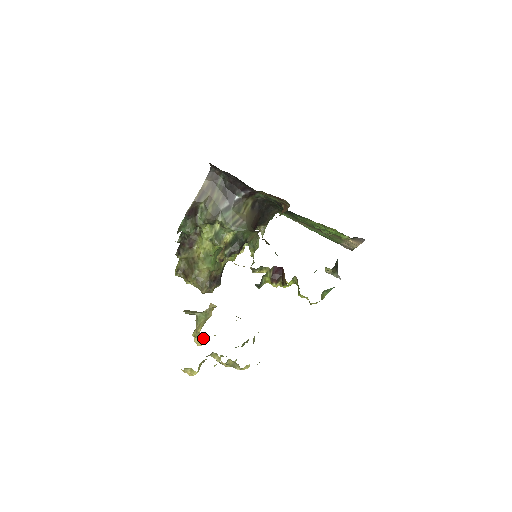
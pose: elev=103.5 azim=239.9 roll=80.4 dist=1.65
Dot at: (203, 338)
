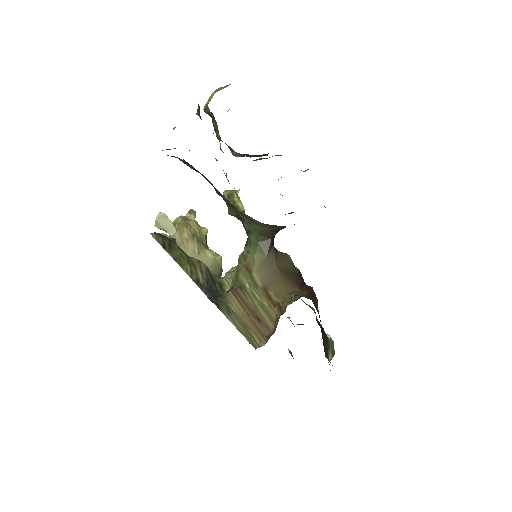
Dot at: occluded
